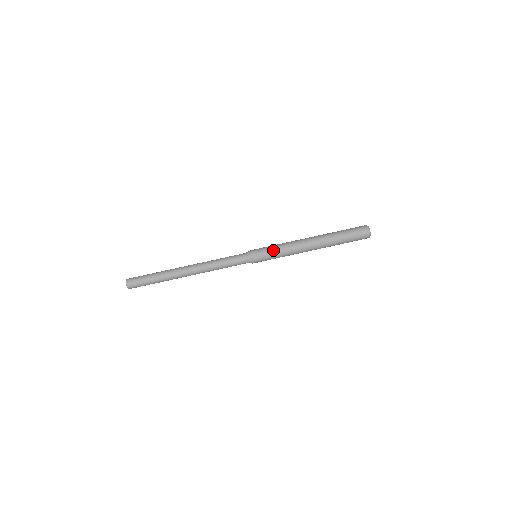
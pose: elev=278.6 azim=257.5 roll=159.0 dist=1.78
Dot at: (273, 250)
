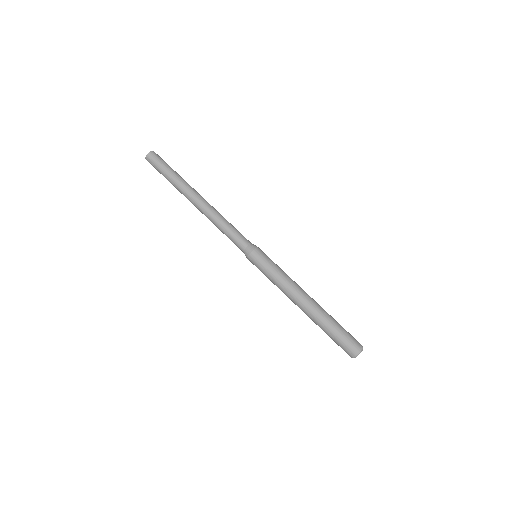
Dot at: (273, 267)
